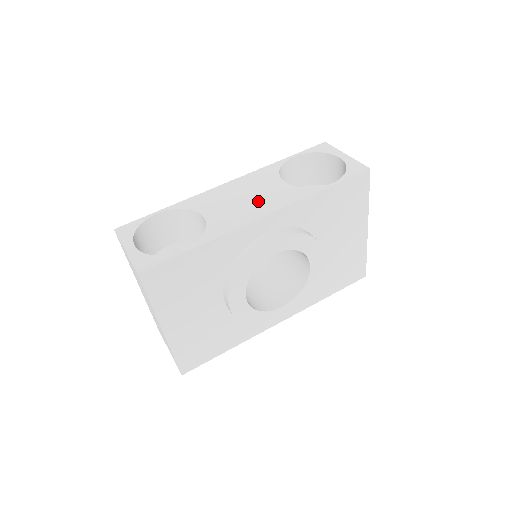
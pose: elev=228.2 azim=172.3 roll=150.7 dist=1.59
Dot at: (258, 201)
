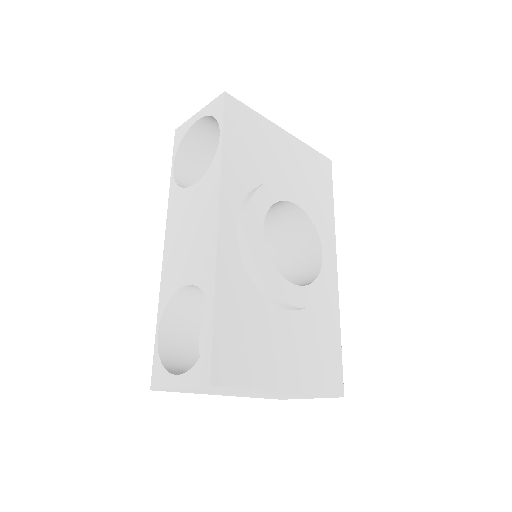
Dot at: (199, 220)
